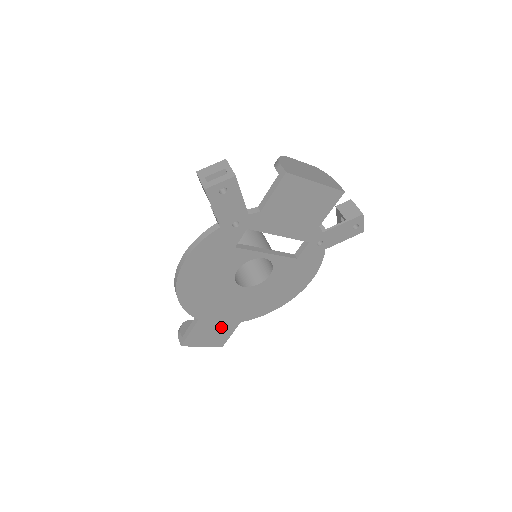
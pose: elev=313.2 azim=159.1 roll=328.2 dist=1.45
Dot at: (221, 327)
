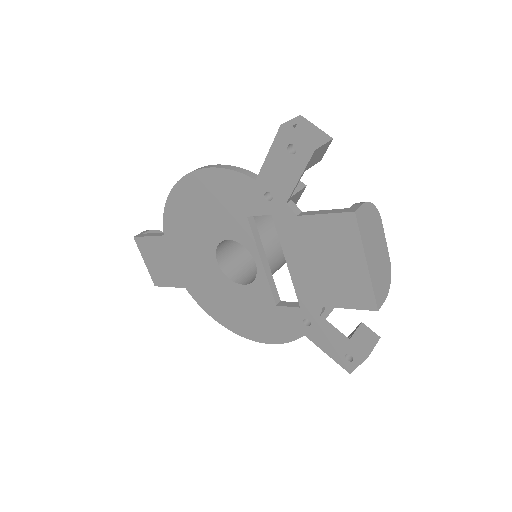
Dot at: (171, 268)
